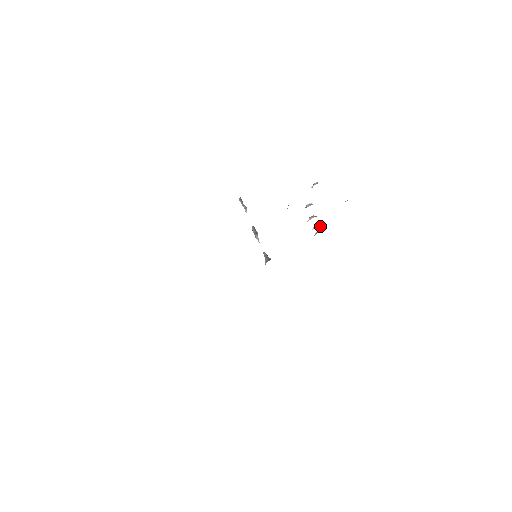
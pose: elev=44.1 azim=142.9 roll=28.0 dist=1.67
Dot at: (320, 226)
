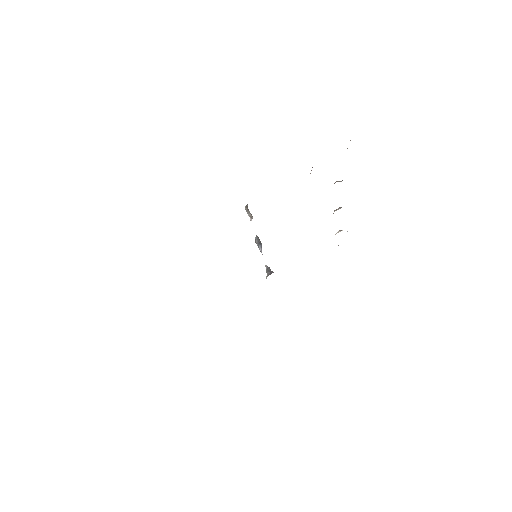
Dot at: occluded
